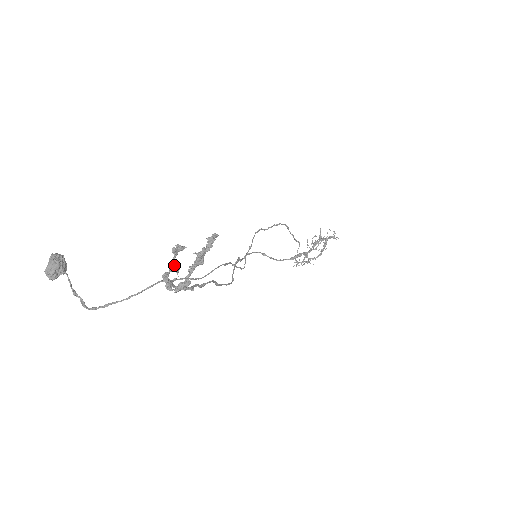
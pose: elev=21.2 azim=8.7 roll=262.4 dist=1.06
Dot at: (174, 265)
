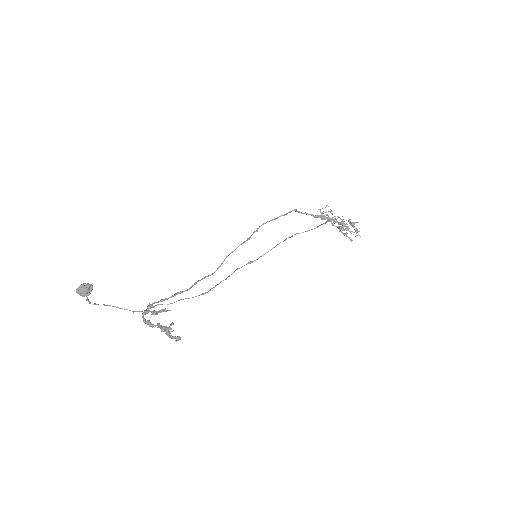
Dot at: (154, 314)
